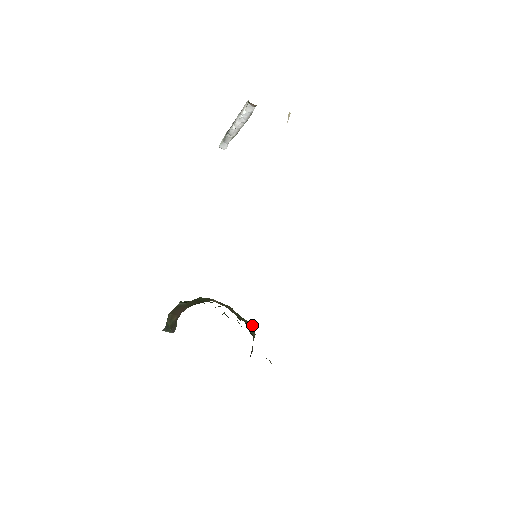
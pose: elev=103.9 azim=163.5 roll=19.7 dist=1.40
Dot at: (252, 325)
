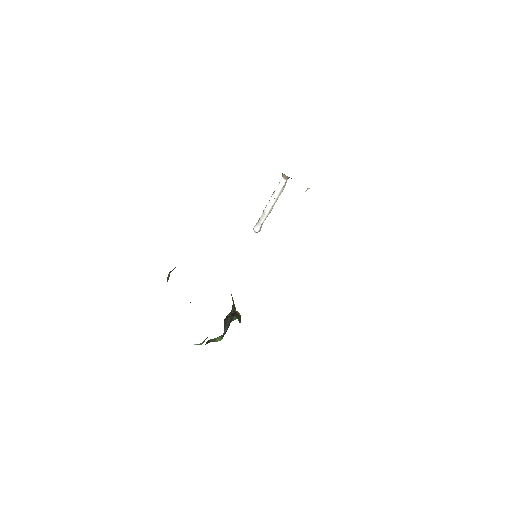
Dot at: (235, 308)
